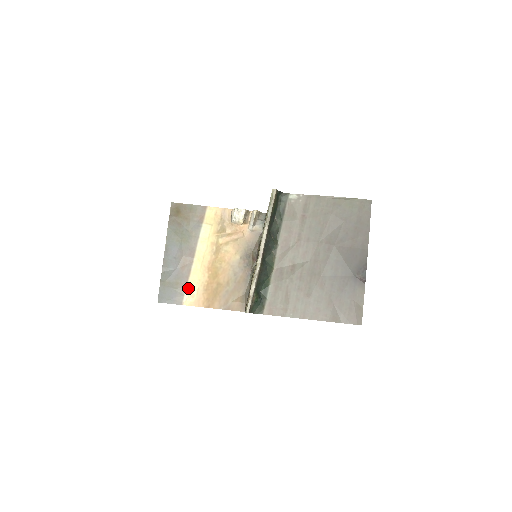
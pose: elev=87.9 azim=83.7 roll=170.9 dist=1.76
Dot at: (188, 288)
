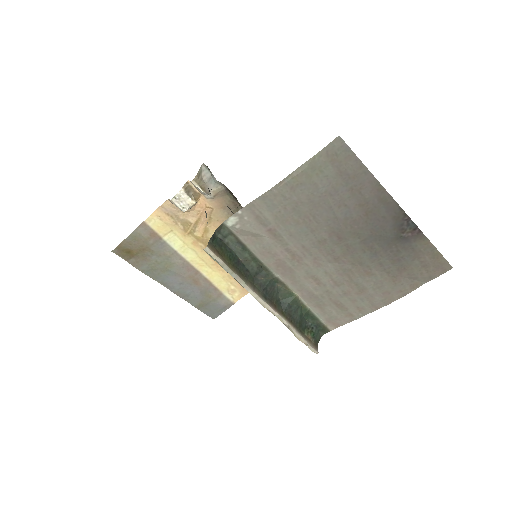
Dot at: (222, 291)
